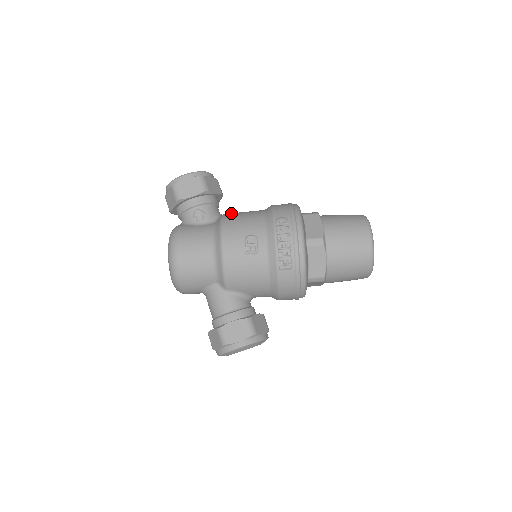
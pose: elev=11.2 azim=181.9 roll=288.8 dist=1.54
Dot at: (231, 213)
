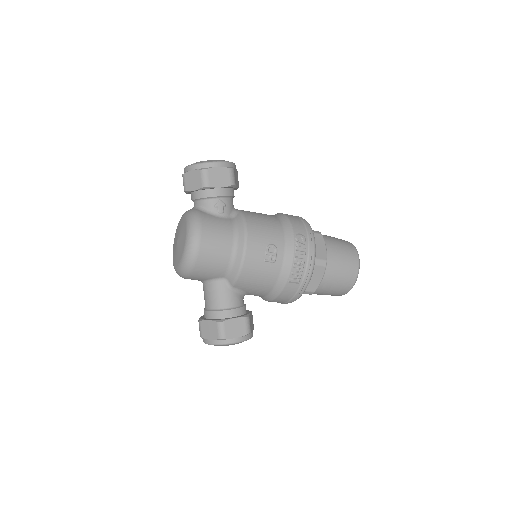
Dot at: (249, 212)
